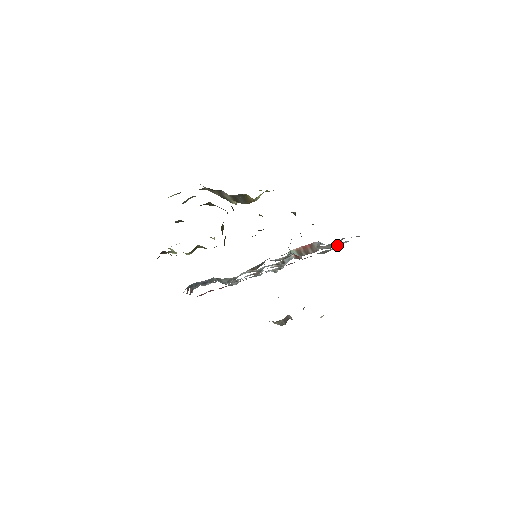
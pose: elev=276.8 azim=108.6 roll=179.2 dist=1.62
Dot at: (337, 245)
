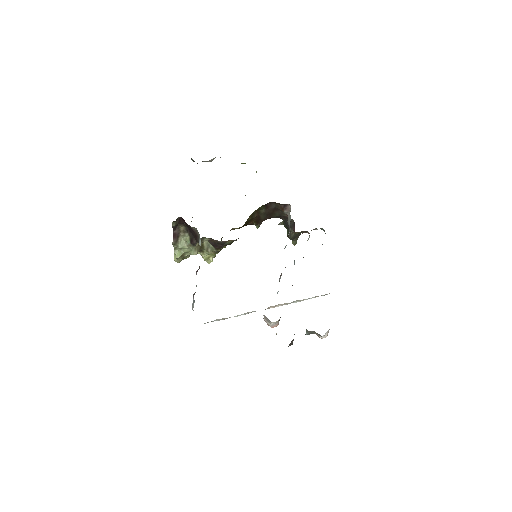
Dot at: occluded
